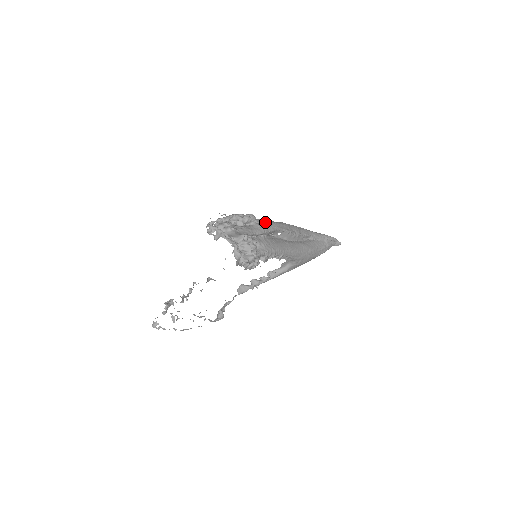
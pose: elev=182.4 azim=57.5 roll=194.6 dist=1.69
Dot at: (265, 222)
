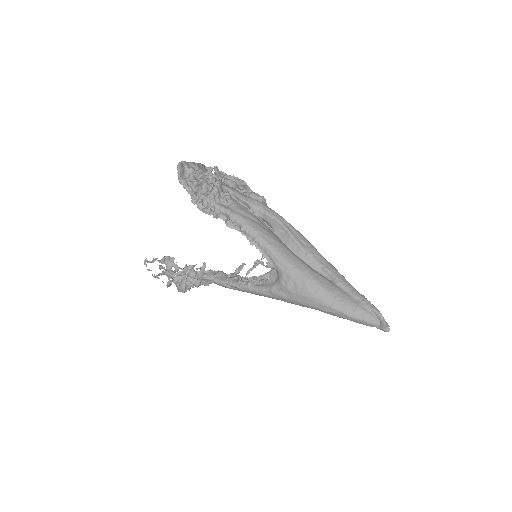
Dot at: occluded
